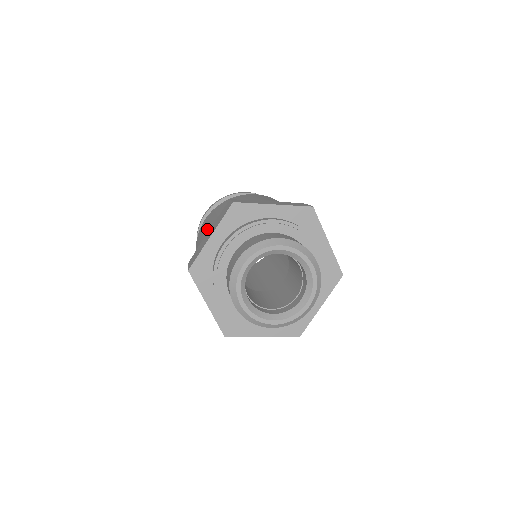
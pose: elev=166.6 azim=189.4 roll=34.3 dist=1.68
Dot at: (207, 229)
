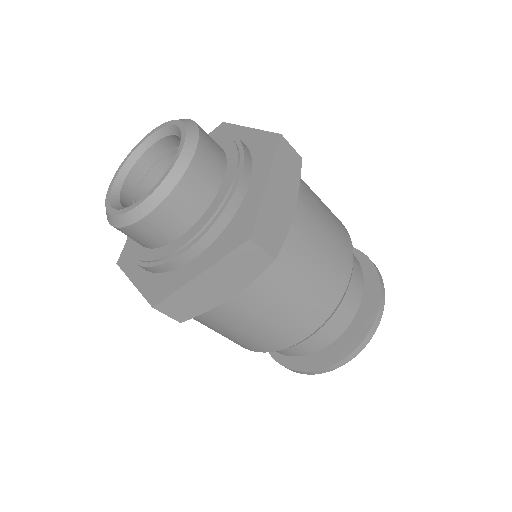
Dot at: occluded
